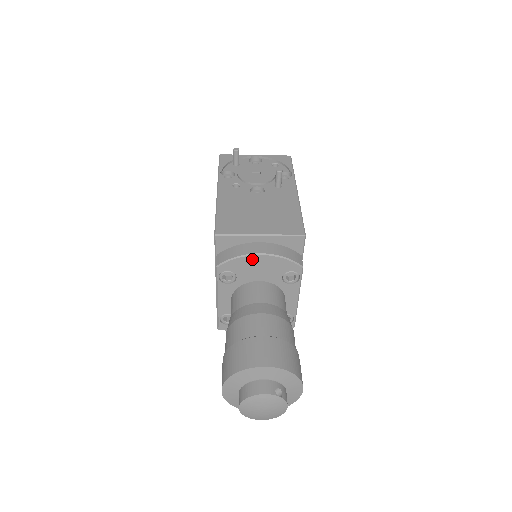
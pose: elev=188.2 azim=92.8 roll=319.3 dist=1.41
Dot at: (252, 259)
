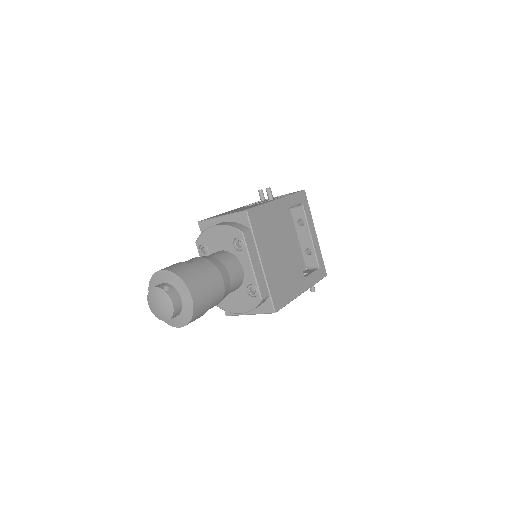
Dot at: (211, 231)
